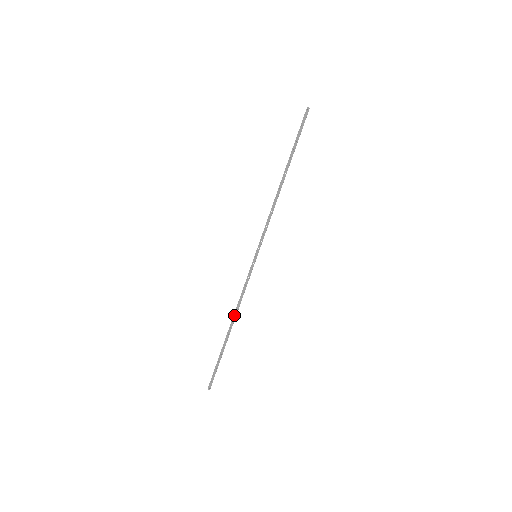
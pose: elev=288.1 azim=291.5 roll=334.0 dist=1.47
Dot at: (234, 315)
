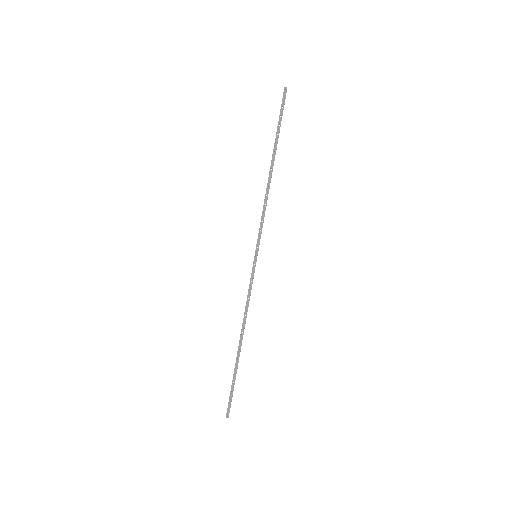
Dot at: (242, 326)
